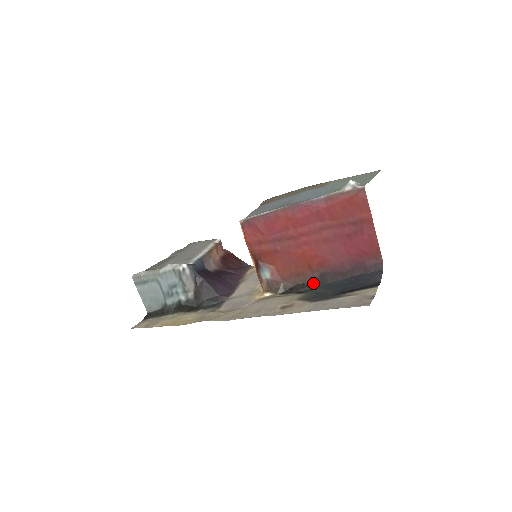
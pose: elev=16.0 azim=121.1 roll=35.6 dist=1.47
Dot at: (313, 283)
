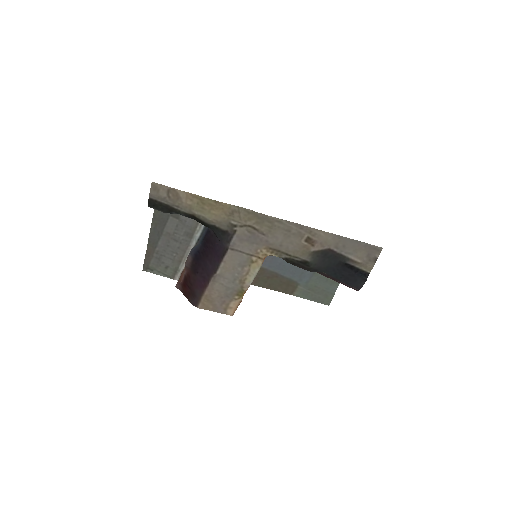
Dot at: (310, 270)
